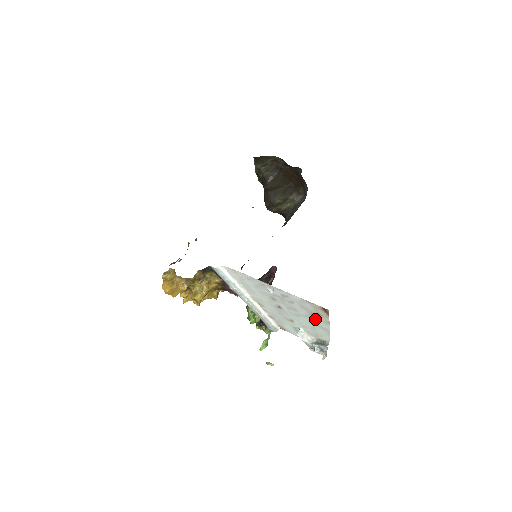
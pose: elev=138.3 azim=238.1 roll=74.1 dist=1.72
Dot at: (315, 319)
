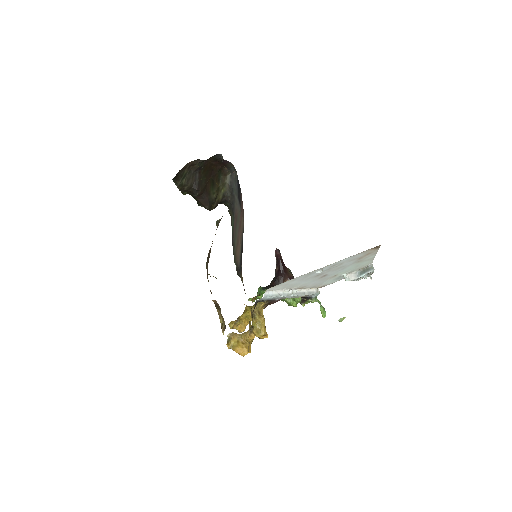
Dot at: (362, 259)
